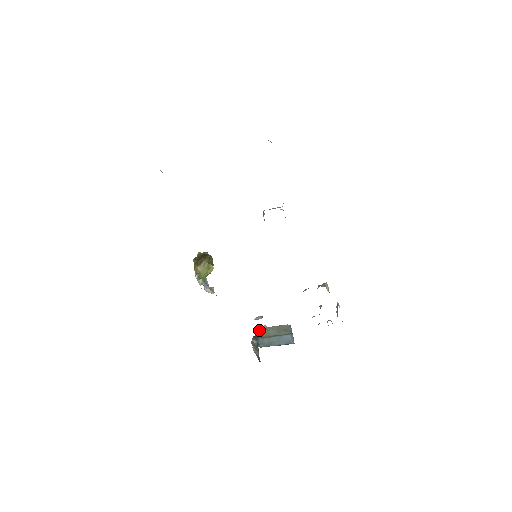
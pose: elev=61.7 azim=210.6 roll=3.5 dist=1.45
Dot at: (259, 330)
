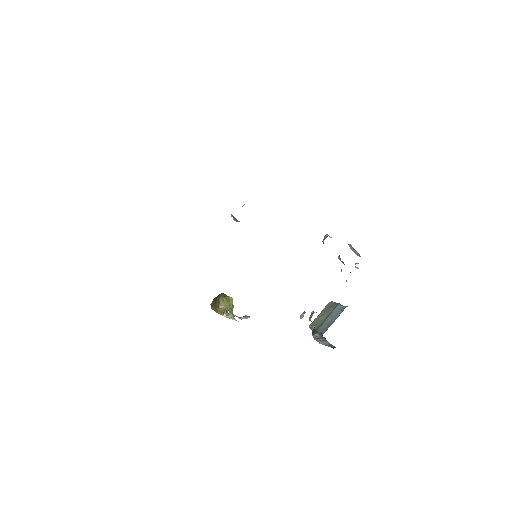
Dot at: occluded
